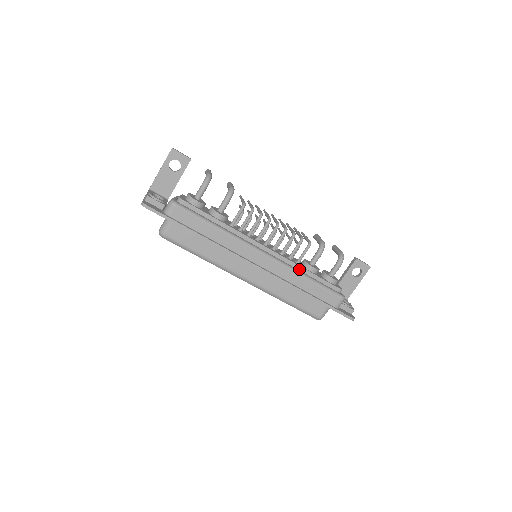
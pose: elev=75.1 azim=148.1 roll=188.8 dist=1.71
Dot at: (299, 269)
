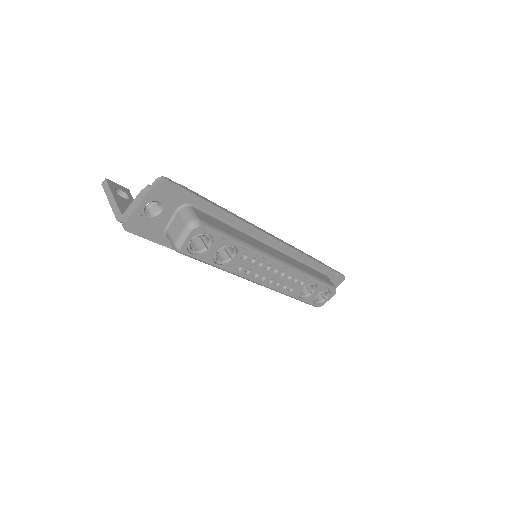
Dot at: occluded
